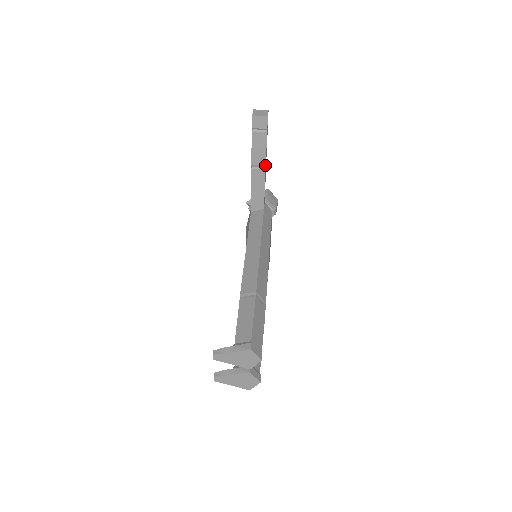
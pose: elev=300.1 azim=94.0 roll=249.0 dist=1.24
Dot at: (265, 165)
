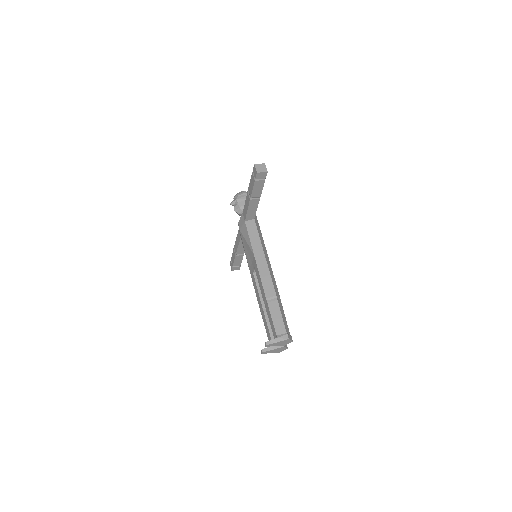
Dot at: (260, 196)
